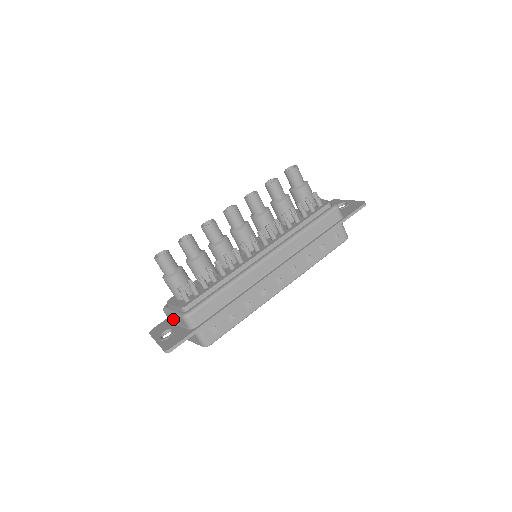
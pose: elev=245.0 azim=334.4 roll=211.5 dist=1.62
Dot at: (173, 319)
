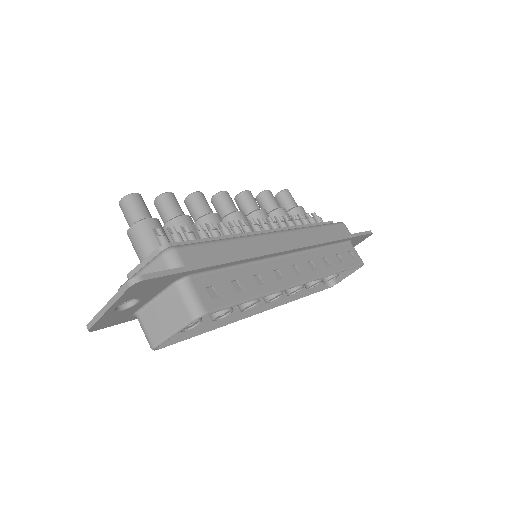
Dot at: occluded
